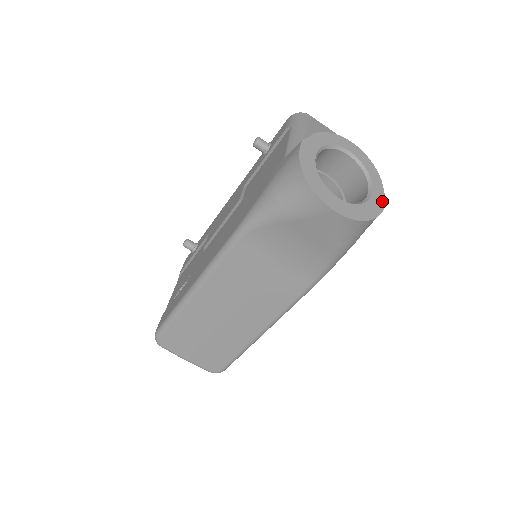
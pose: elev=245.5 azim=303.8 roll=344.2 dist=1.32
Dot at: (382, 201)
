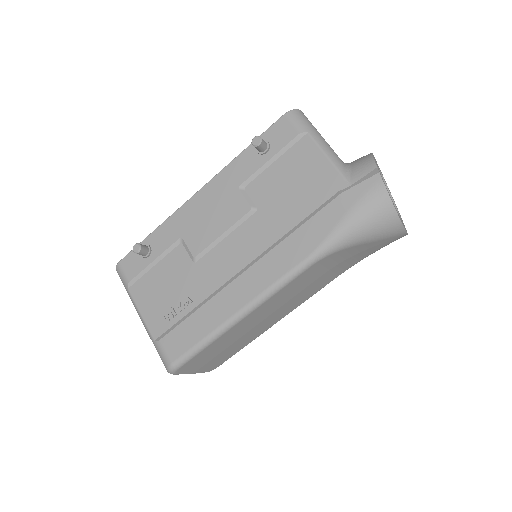
Dot at: (396, 206)
